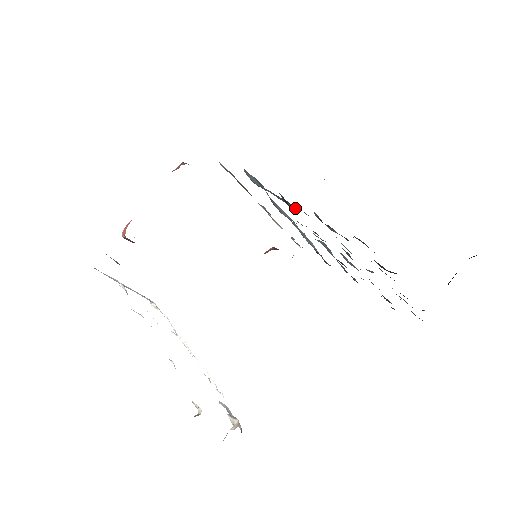
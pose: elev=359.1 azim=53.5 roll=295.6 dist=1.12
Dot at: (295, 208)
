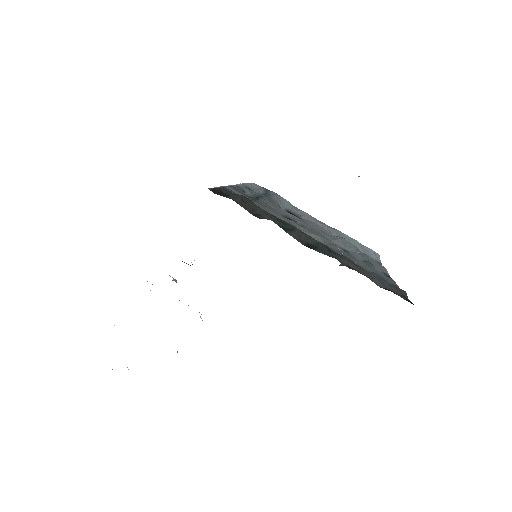
Dot at: occluded
